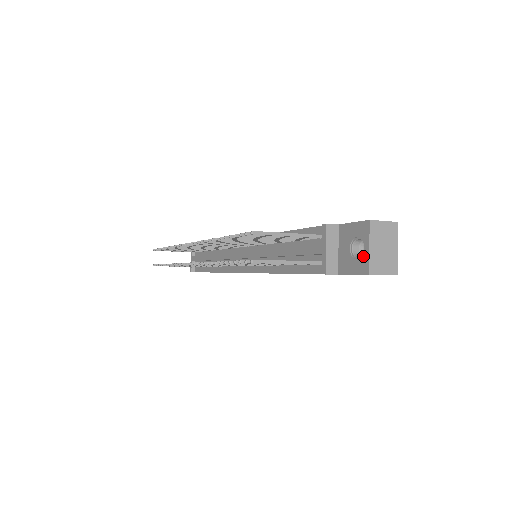
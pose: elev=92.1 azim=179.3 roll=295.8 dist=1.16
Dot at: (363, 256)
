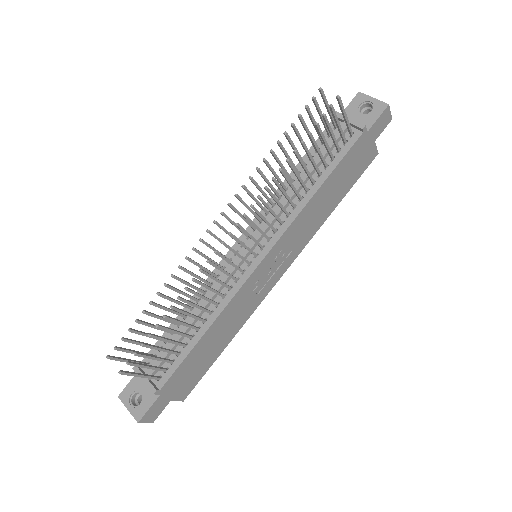
Dot at: (374, 104)
